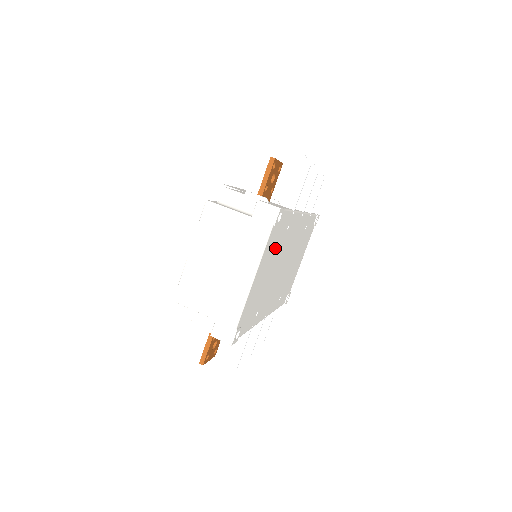
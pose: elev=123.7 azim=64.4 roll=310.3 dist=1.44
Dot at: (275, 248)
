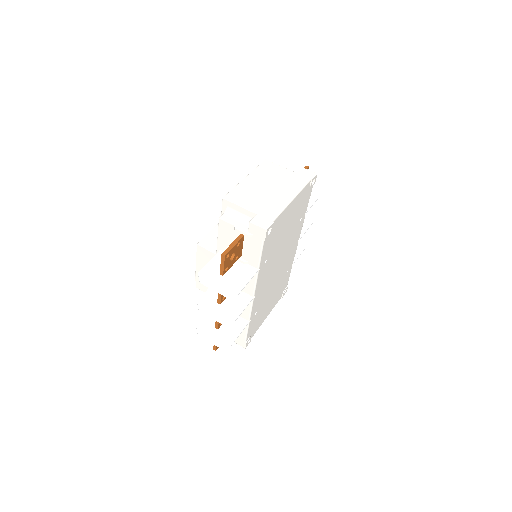
Dot at: (296, 214)
